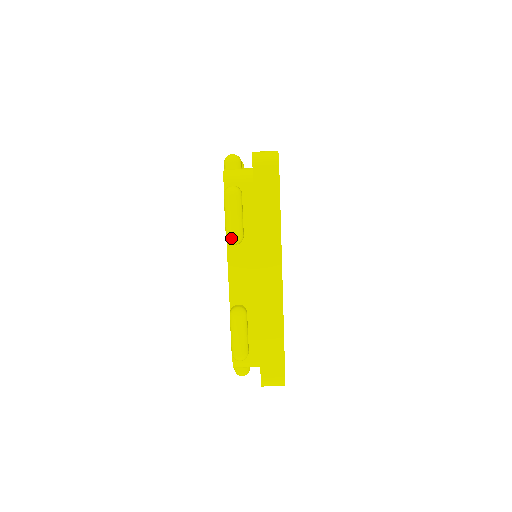
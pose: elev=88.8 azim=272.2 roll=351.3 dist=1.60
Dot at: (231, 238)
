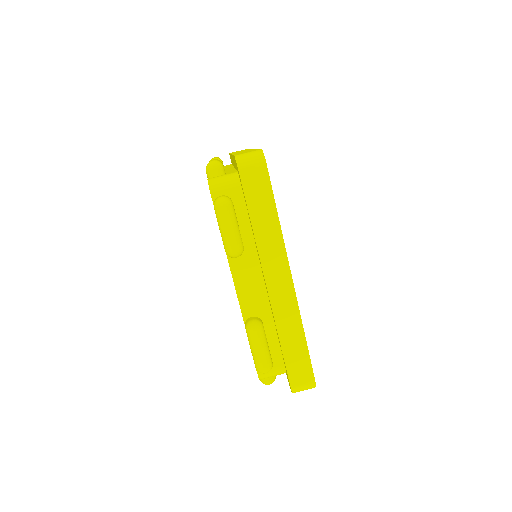
Dot at: (231, 252)
